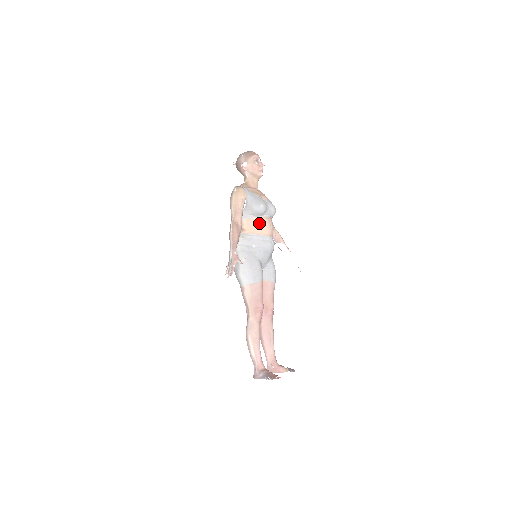
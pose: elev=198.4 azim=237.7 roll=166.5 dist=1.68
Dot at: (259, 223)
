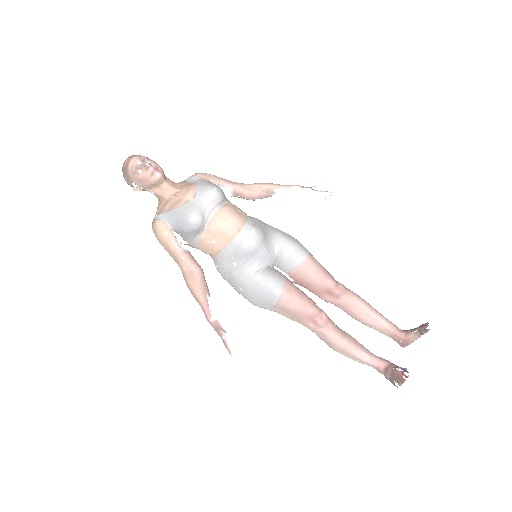
Dot at: (212, 235)
